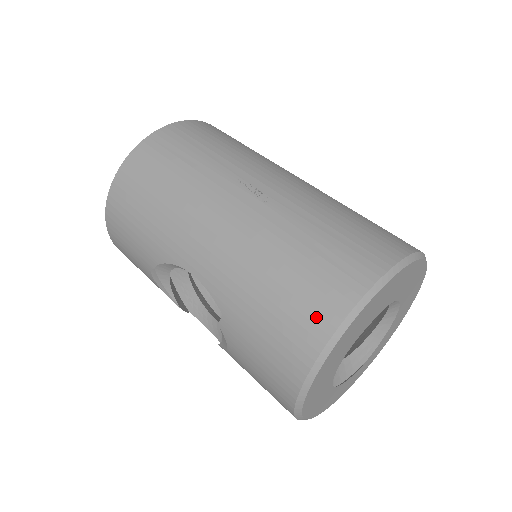
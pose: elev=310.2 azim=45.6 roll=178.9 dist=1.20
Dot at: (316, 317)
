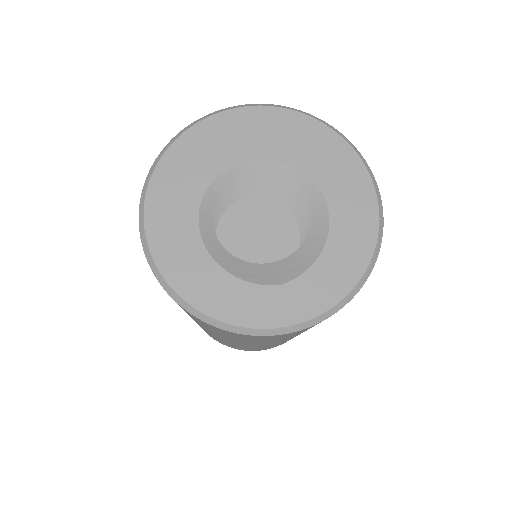
Dot at: occluded
